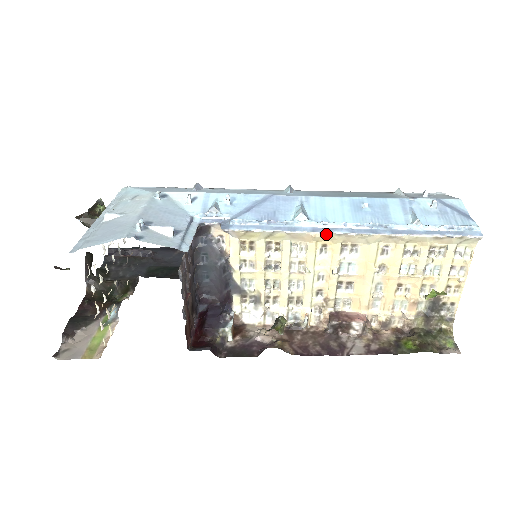
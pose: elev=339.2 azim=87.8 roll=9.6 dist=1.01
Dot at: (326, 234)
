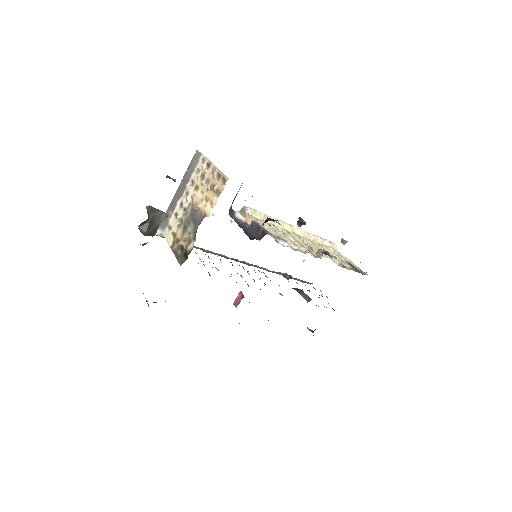
Dot at: (285, 223)
